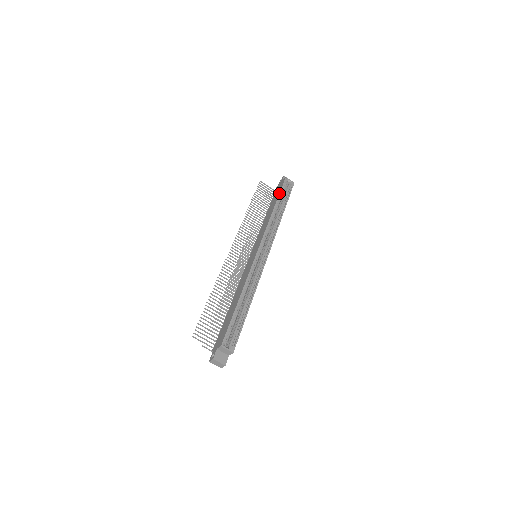
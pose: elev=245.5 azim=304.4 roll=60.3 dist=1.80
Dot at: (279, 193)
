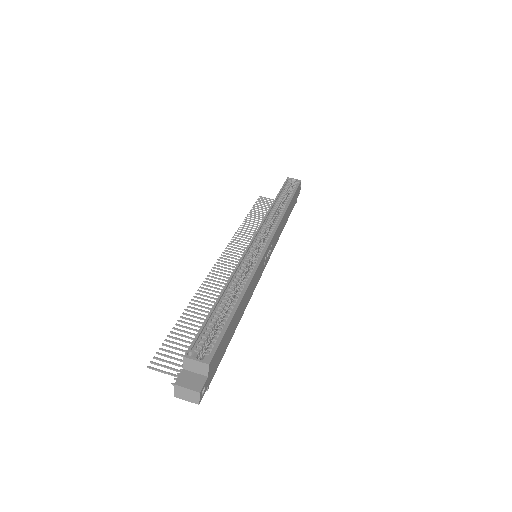
Dot at: occluded
